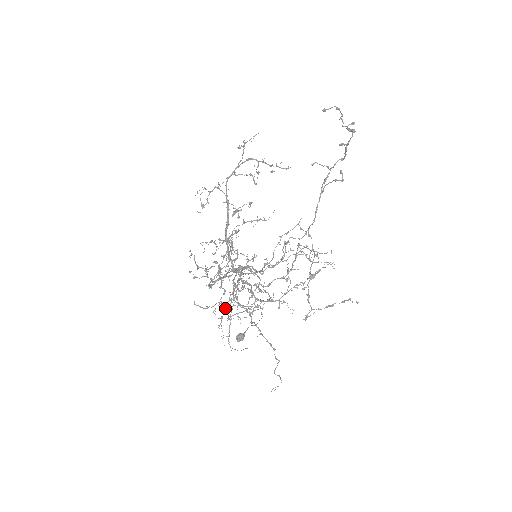
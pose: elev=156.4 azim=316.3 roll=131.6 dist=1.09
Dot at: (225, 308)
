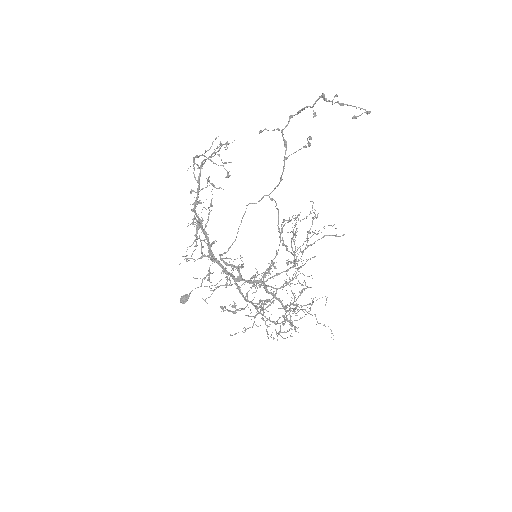
Dot at: occluded
